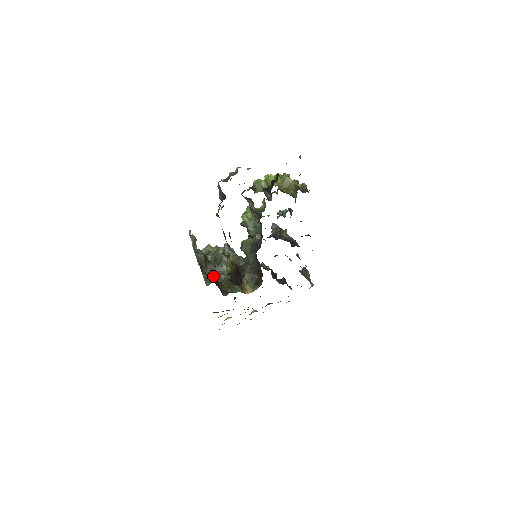
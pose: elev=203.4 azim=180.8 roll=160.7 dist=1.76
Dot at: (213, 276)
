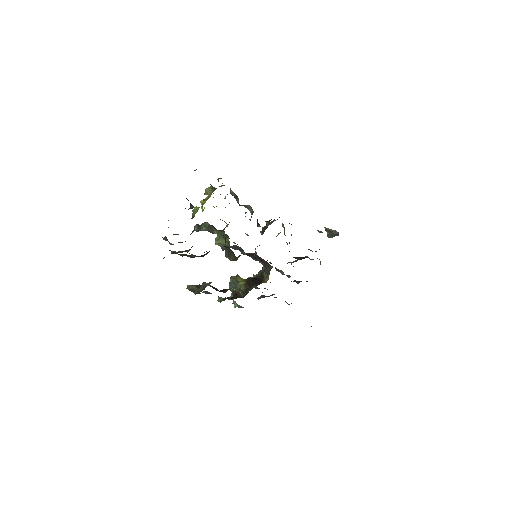
Dot at: occluded
